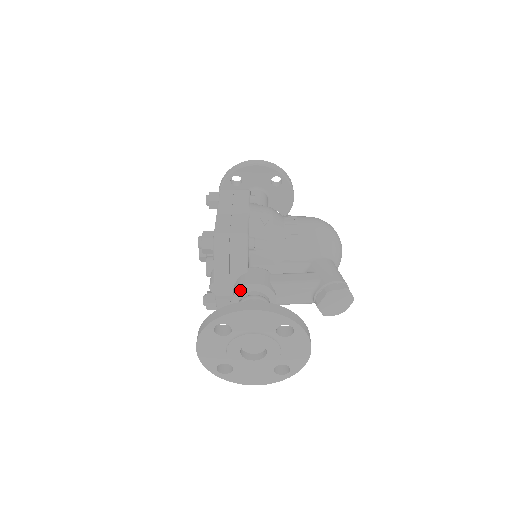
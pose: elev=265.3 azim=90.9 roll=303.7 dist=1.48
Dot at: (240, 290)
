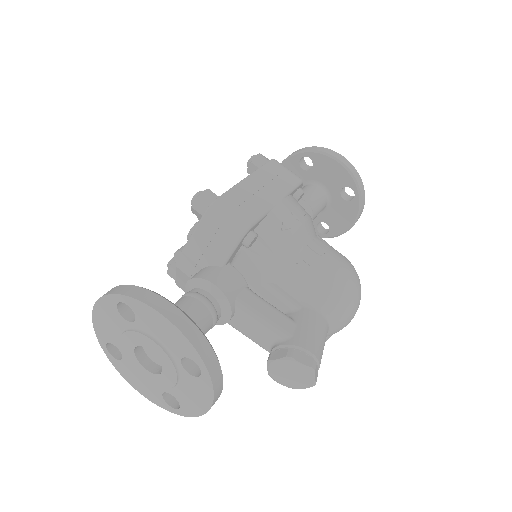
Dot at: (197, 280)
